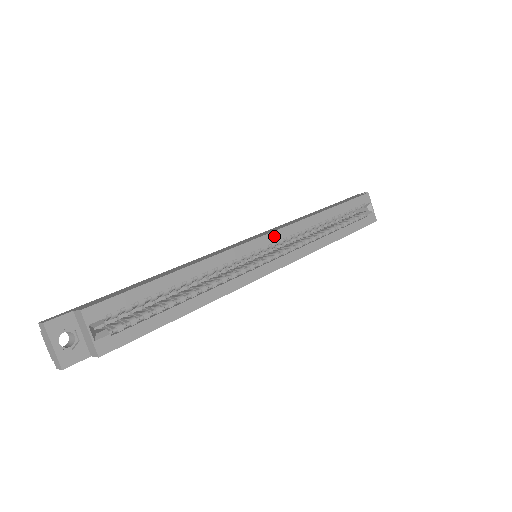
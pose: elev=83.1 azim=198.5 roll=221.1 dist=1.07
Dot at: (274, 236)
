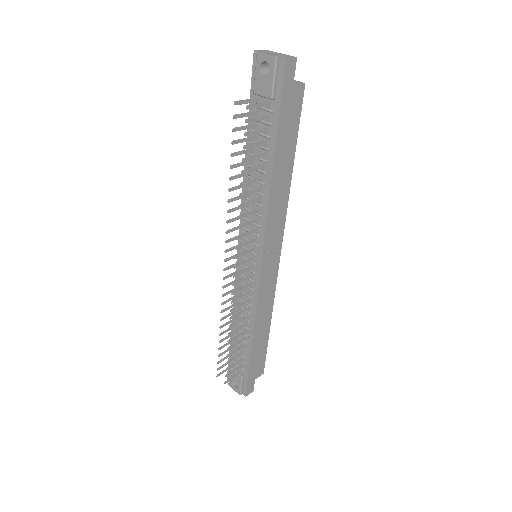
Dot at: occluded
